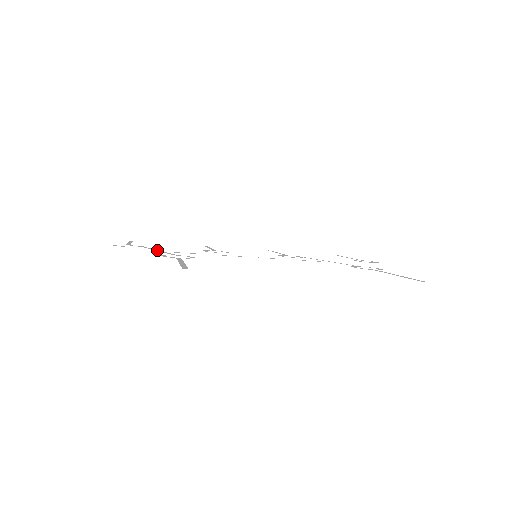
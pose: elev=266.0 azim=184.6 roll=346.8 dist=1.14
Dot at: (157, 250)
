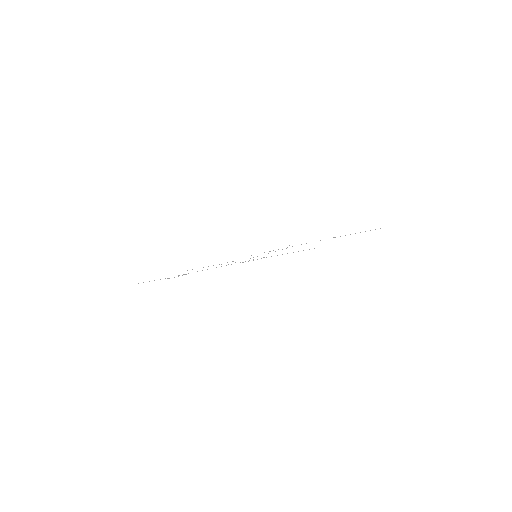
Dot at: occluded
